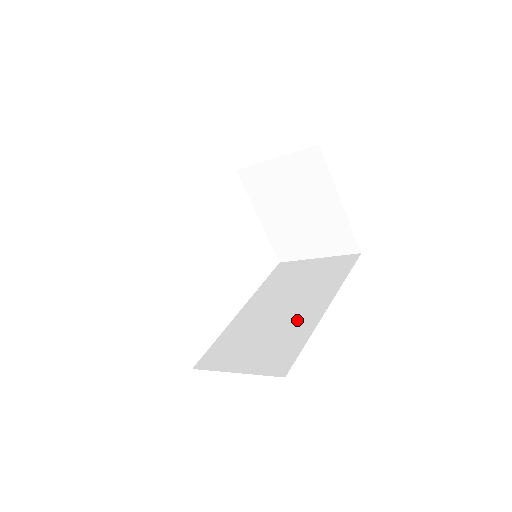
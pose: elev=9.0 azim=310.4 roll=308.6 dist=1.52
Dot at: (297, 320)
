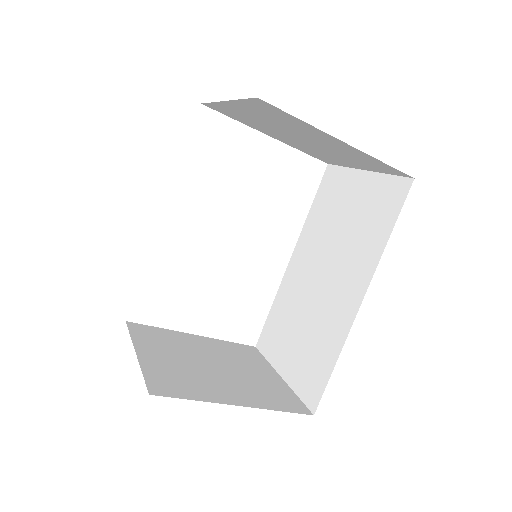
Dot at: (331, 314)
